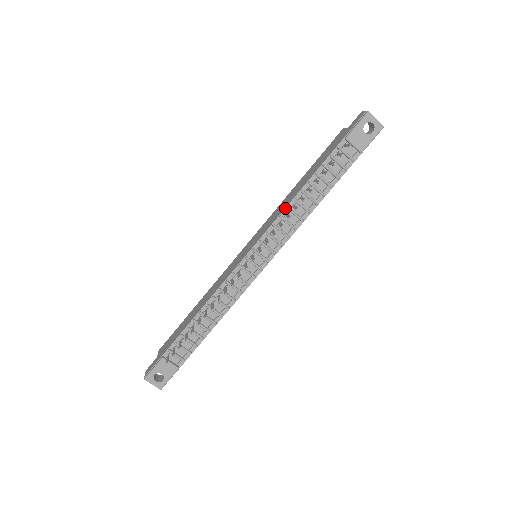
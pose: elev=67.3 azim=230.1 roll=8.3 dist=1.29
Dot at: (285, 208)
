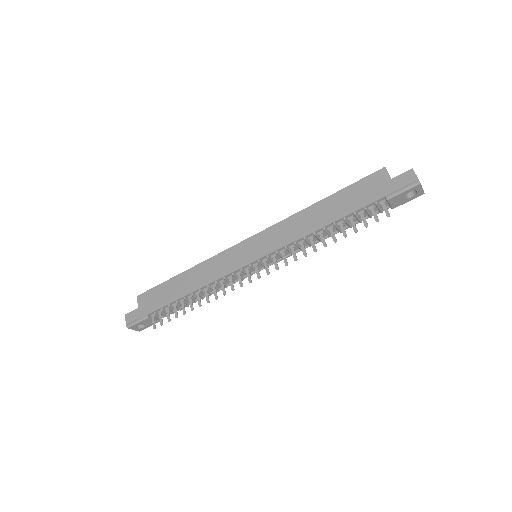
Dot at: (302, 237)
